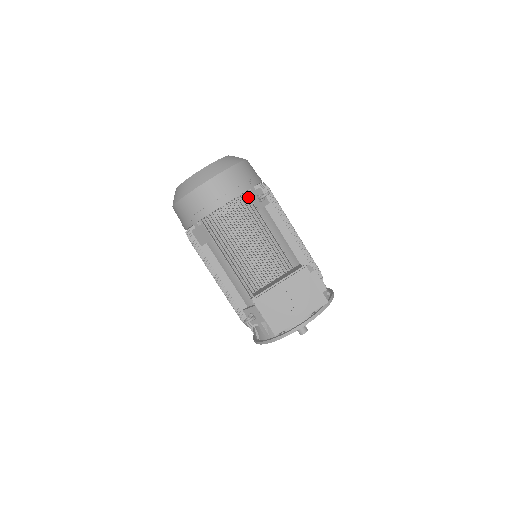
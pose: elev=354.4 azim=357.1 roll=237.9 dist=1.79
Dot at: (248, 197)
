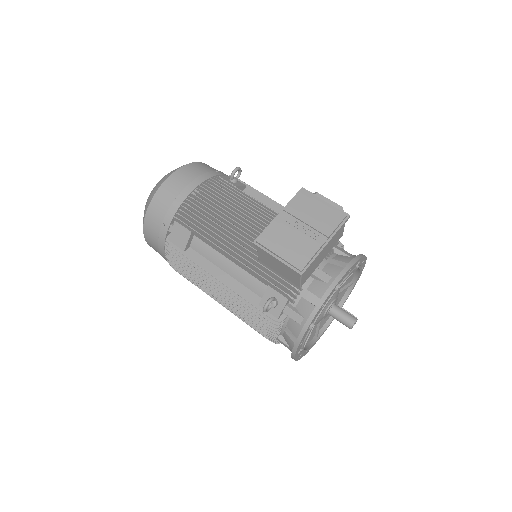
Dot at: occluded
